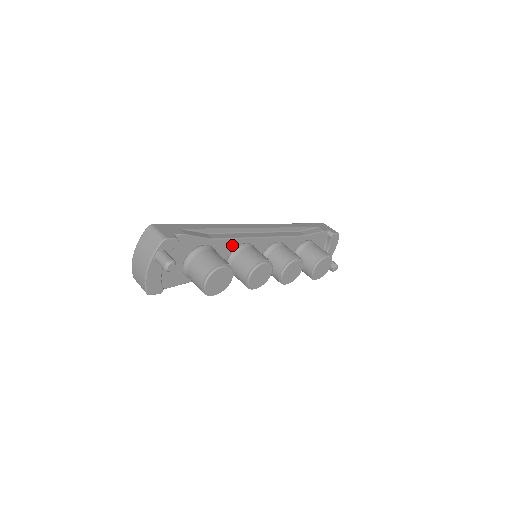
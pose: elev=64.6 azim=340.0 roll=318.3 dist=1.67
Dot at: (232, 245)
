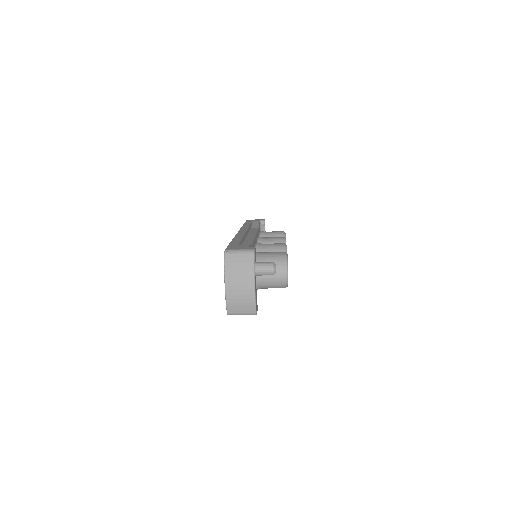
Dot at: occluded
